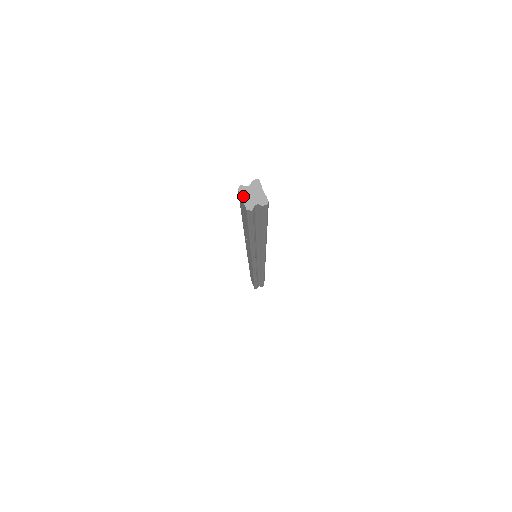
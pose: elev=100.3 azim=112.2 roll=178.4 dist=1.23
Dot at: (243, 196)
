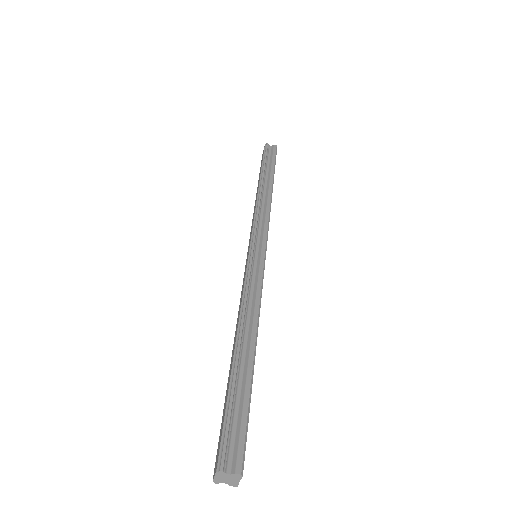
Dot at: (217, 476)
